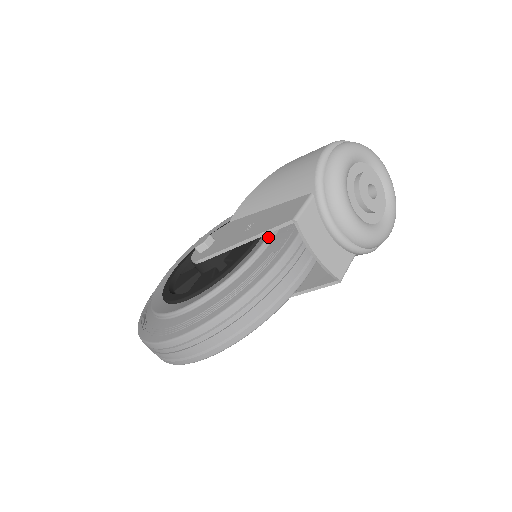
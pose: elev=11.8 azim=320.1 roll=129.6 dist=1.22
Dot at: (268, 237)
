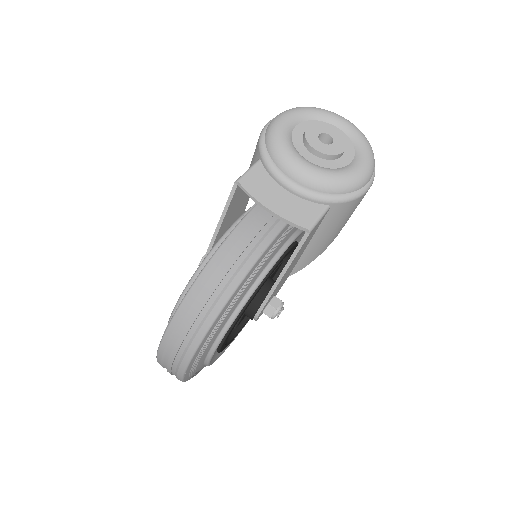
Dot at: (237, 219)
